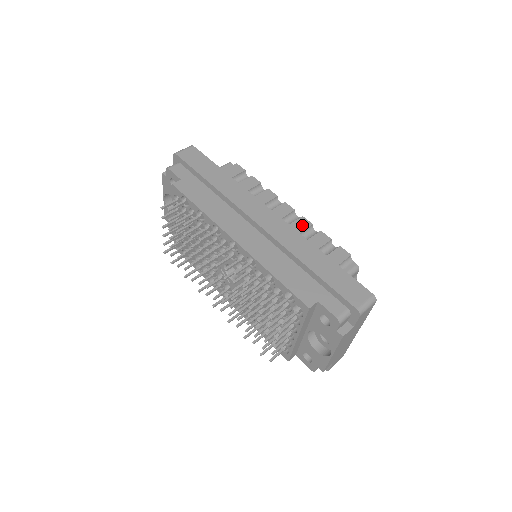
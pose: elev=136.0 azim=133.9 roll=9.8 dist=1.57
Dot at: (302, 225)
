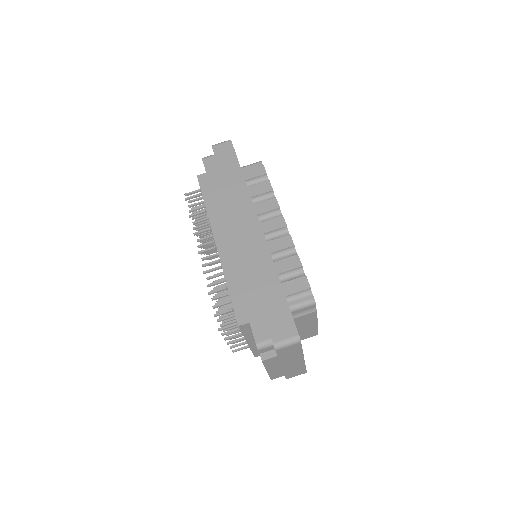
Dot at: (283, 244)
